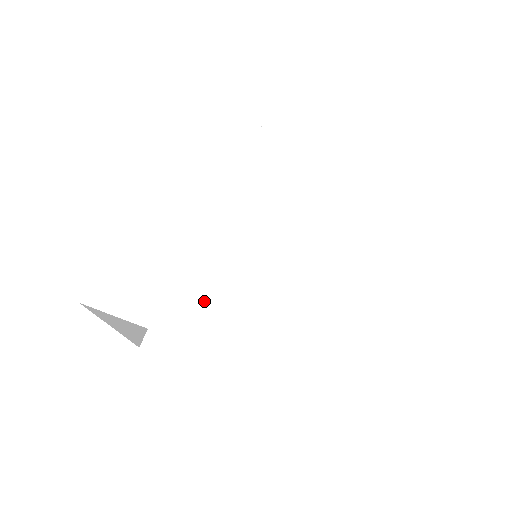
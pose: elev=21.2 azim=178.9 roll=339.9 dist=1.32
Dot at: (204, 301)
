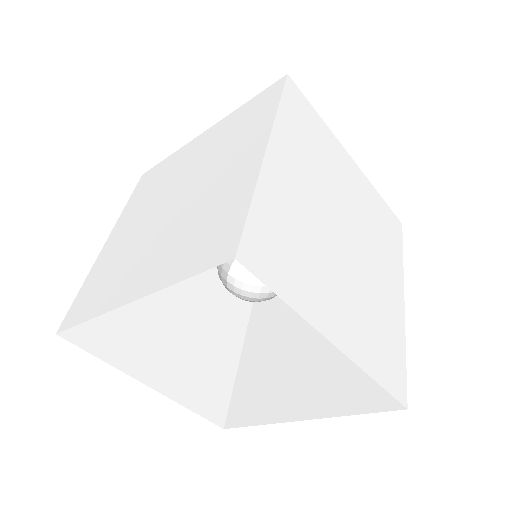
Dot at: (134, 270)
